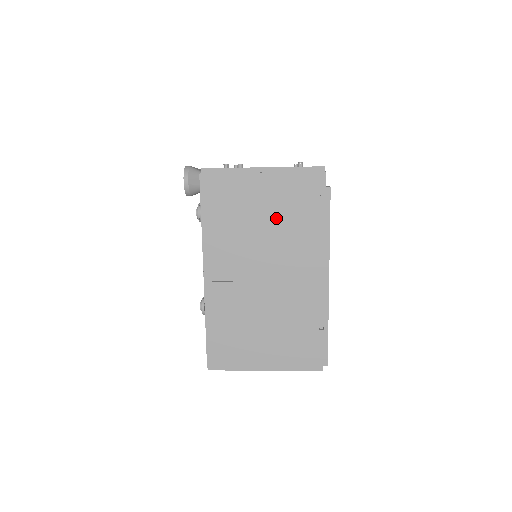
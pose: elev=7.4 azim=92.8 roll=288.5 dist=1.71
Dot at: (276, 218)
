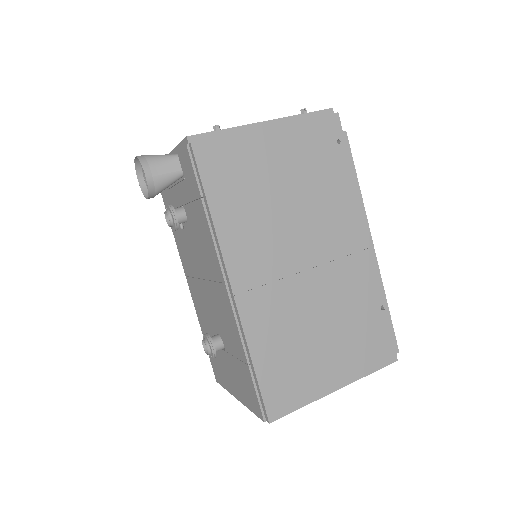
Dot at: (299, 182)
